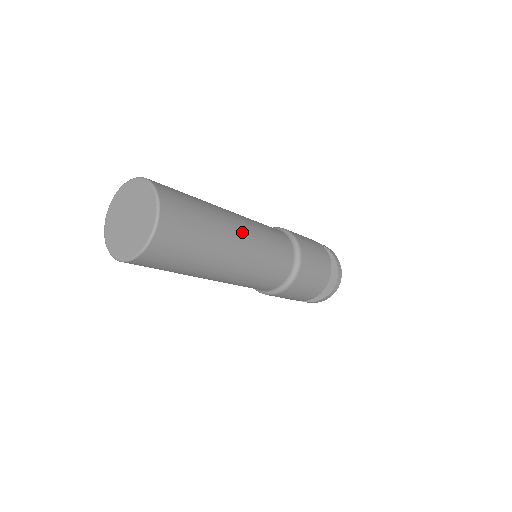
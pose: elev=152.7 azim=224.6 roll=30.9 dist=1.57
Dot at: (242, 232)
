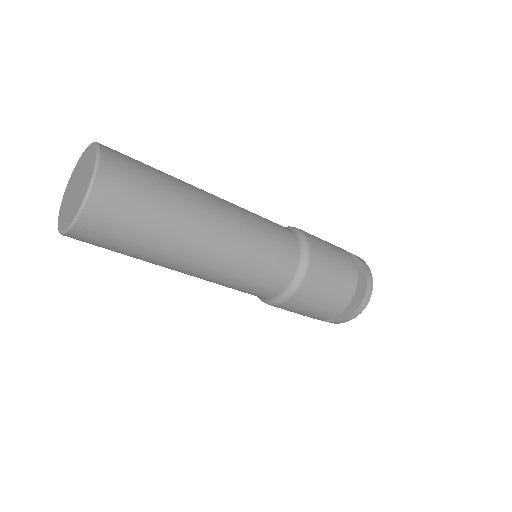
Dot at: (220, 210)
